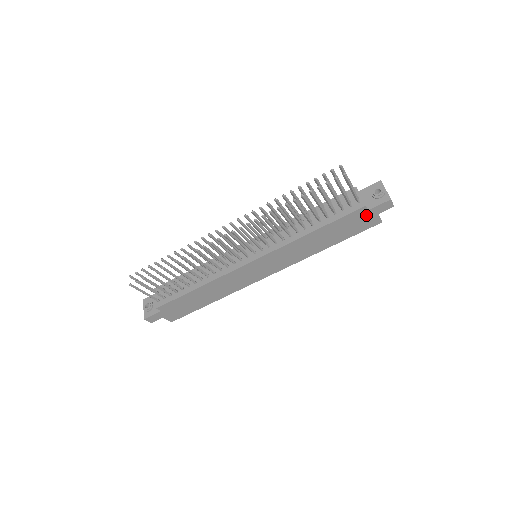
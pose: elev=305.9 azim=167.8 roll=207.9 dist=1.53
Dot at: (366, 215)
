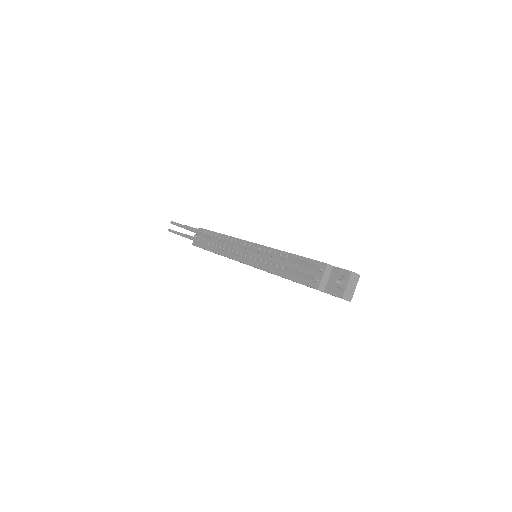
Dot at: occluded
